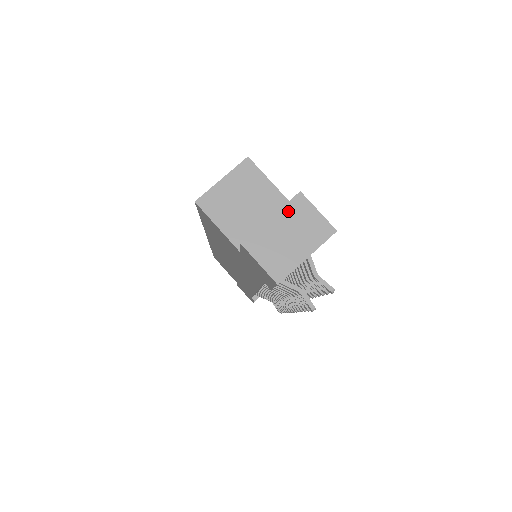
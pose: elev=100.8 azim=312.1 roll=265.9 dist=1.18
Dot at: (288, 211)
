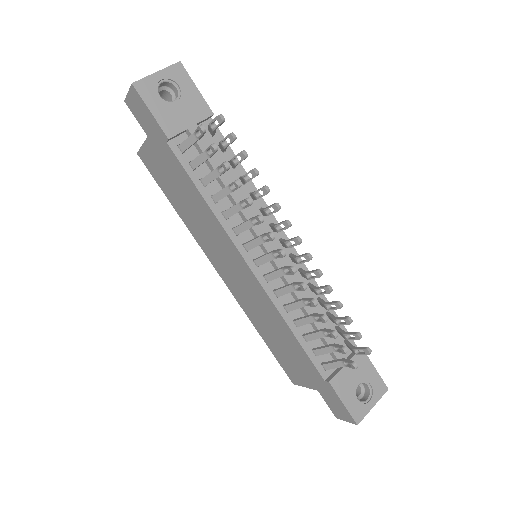
Dot at: occluded
